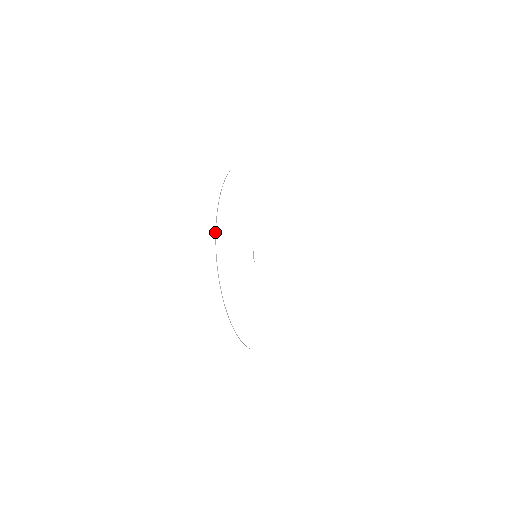
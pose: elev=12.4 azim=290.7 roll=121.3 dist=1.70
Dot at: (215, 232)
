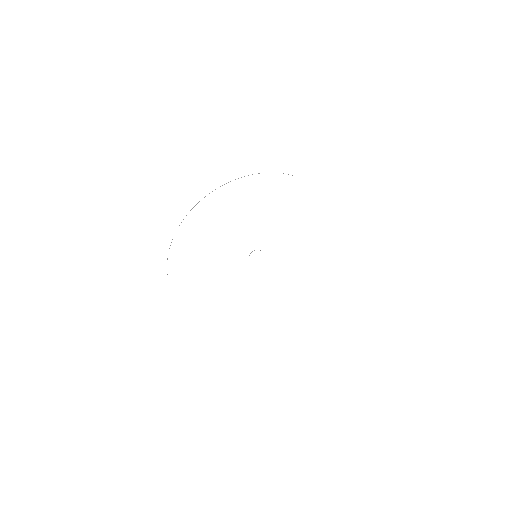
Dot at: occluded
